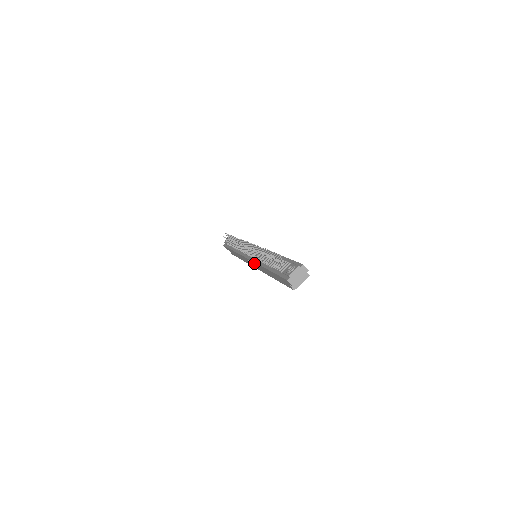
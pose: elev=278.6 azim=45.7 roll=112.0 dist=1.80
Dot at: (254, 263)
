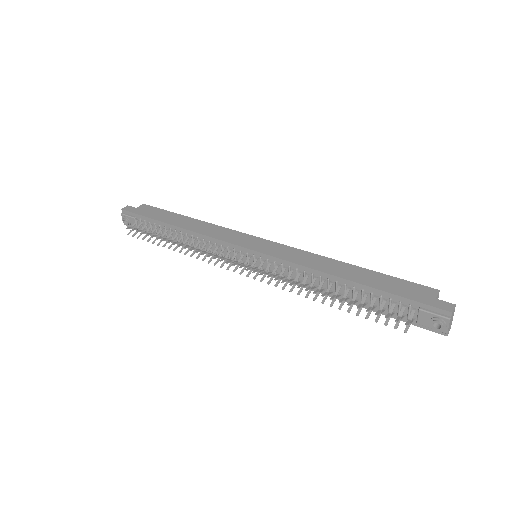
Dot at: (284, 278)
